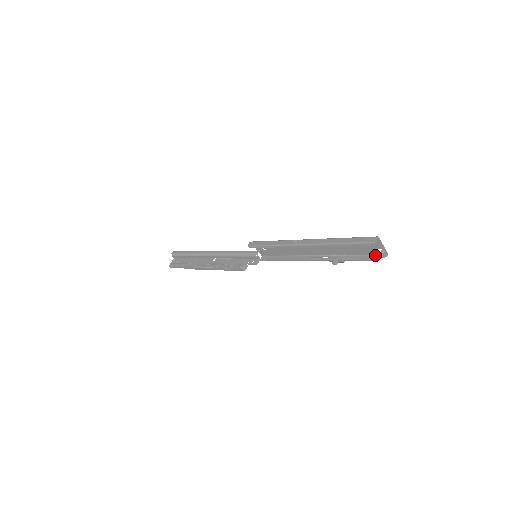
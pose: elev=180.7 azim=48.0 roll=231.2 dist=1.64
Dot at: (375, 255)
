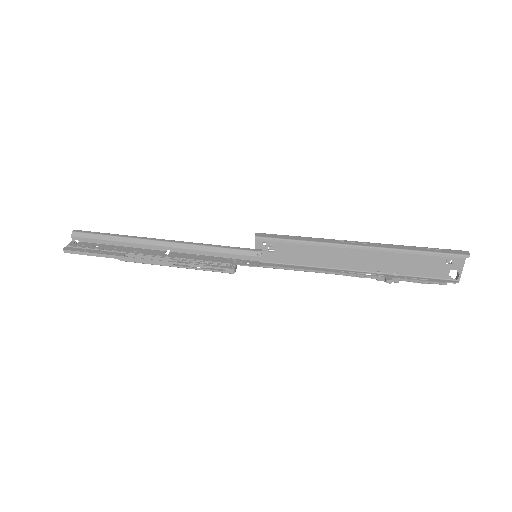
Dot at: (442, 279)
